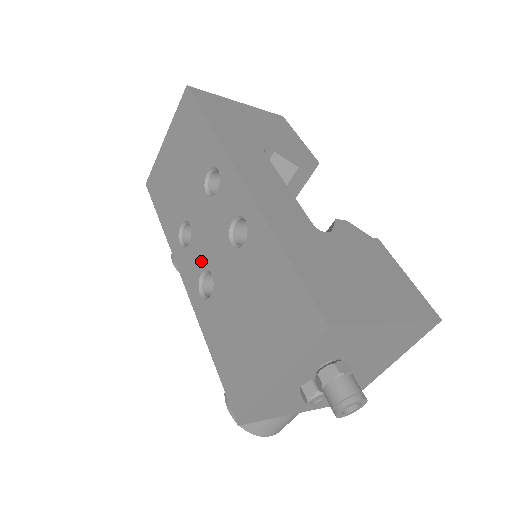
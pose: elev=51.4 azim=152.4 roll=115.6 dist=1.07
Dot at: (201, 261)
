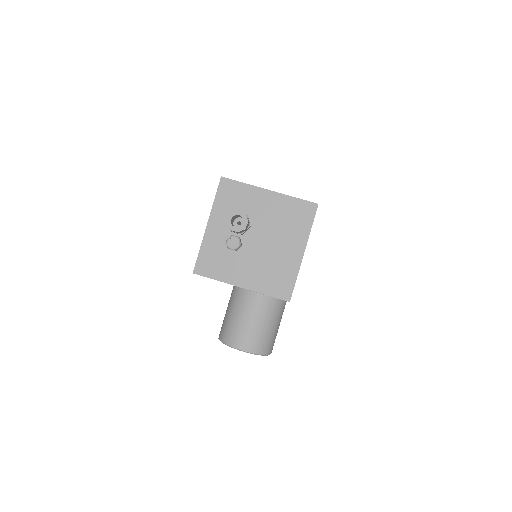
Dot at: occluded
